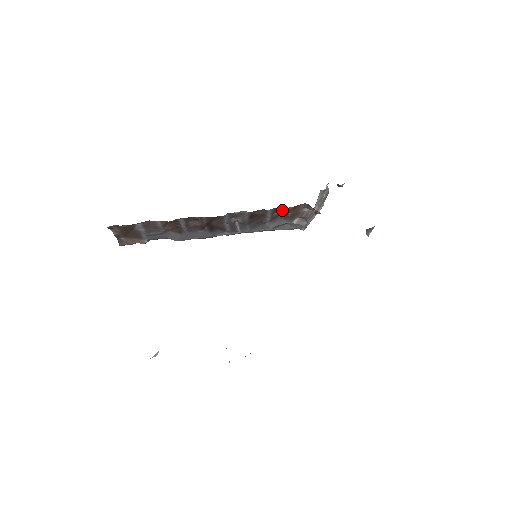
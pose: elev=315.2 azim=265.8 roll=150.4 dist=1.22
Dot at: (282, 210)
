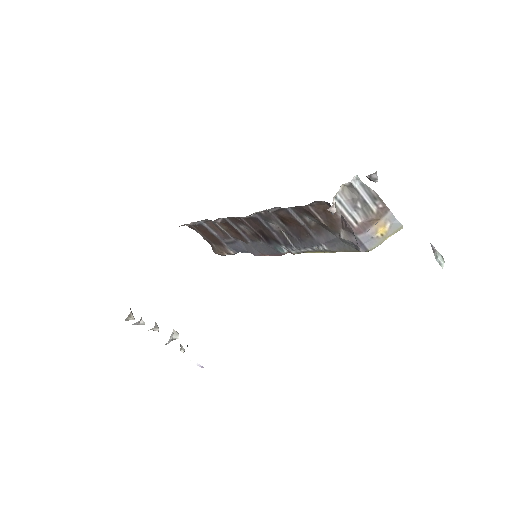
Dot at: (305, 211)
